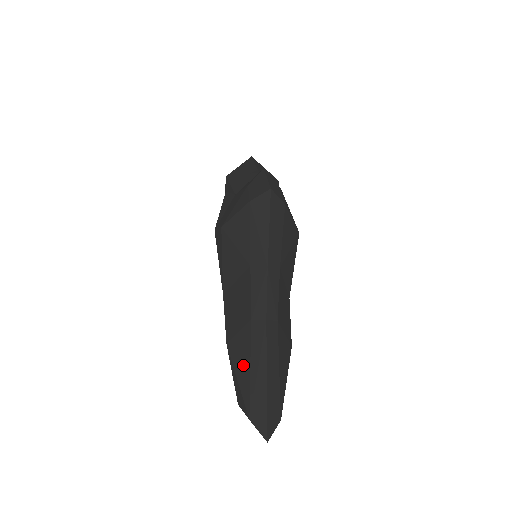
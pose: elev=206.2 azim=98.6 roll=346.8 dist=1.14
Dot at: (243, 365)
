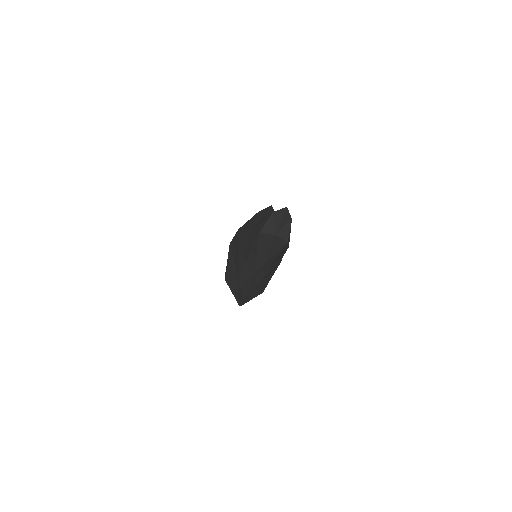
Dot at: occluded
